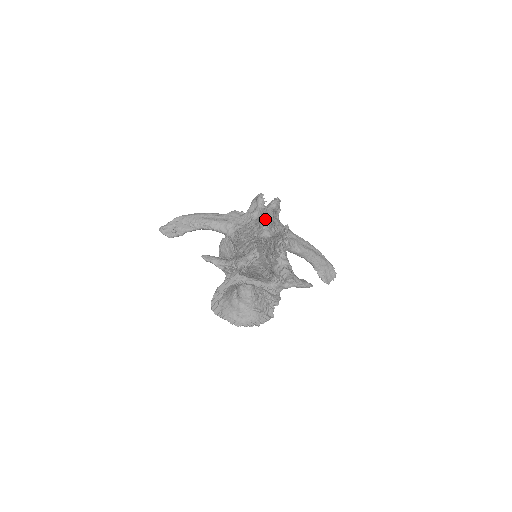
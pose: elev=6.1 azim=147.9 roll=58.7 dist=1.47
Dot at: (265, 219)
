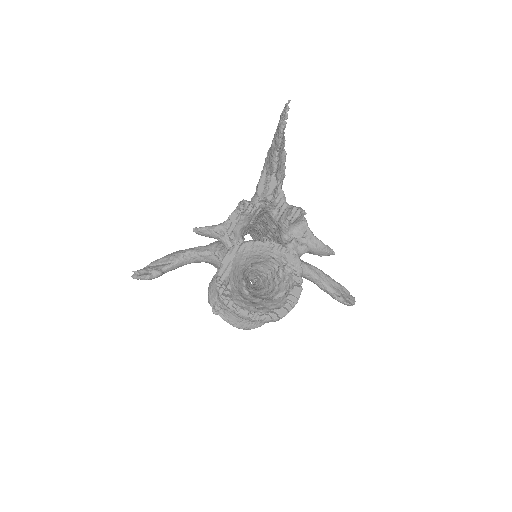
Dot at: occluded
